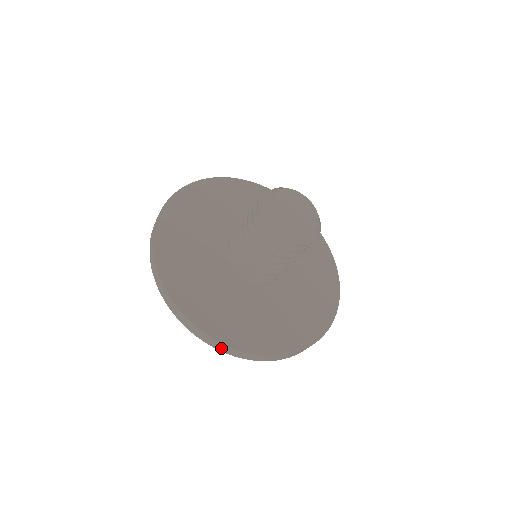
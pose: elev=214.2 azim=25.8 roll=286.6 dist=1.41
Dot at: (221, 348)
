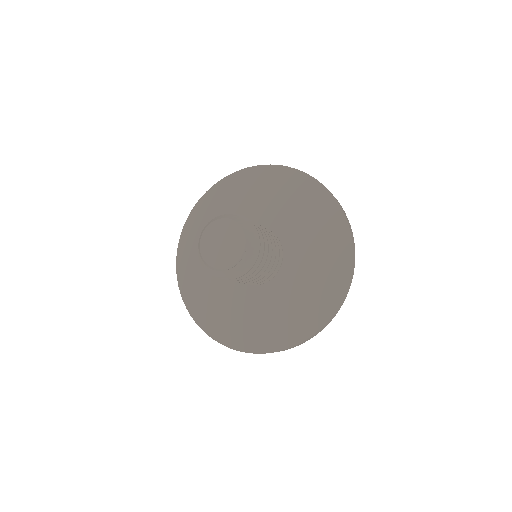
Dot at: occluded
